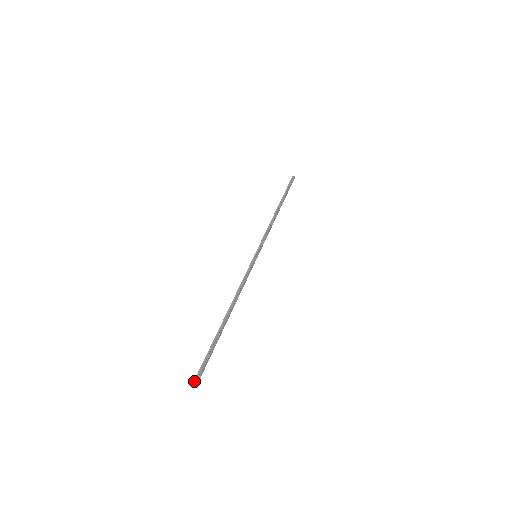
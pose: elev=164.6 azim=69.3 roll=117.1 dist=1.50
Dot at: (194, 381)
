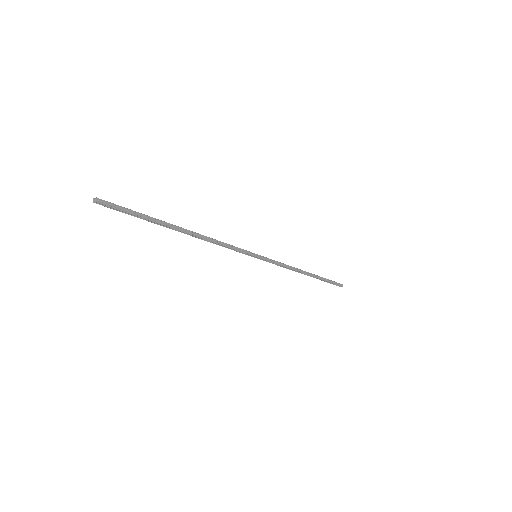
Dot at: (94, 198)
